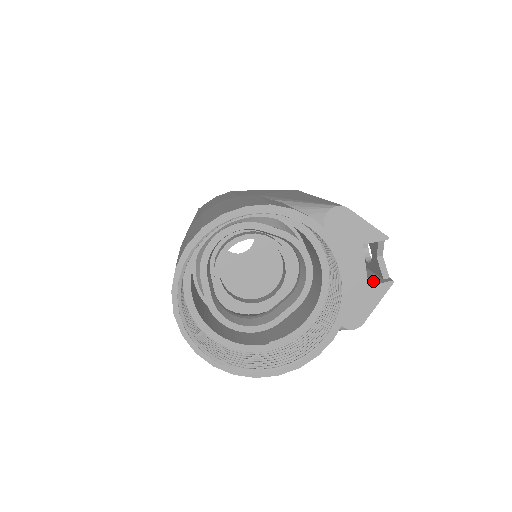
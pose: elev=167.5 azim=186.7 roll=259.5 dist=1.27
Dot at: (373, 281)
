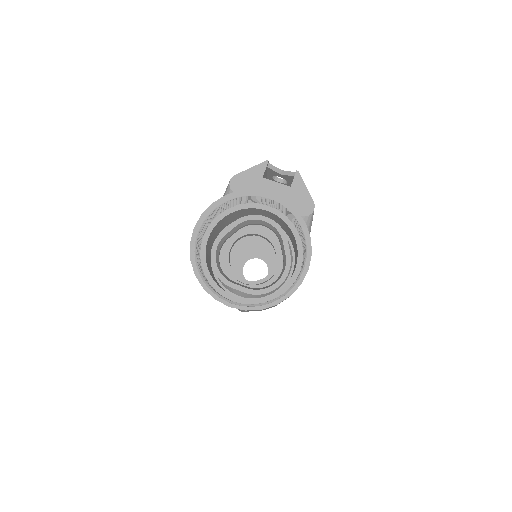
Dot at: occluded
